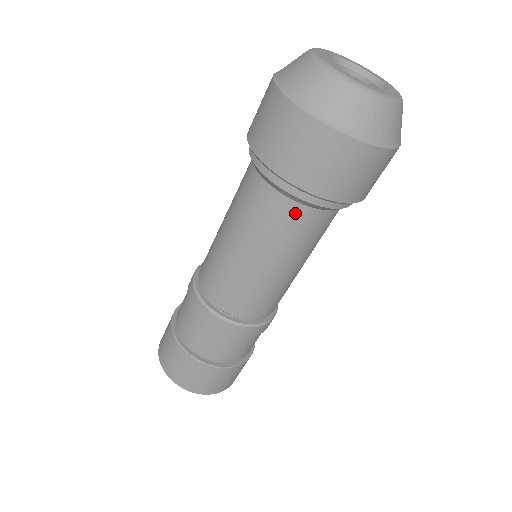
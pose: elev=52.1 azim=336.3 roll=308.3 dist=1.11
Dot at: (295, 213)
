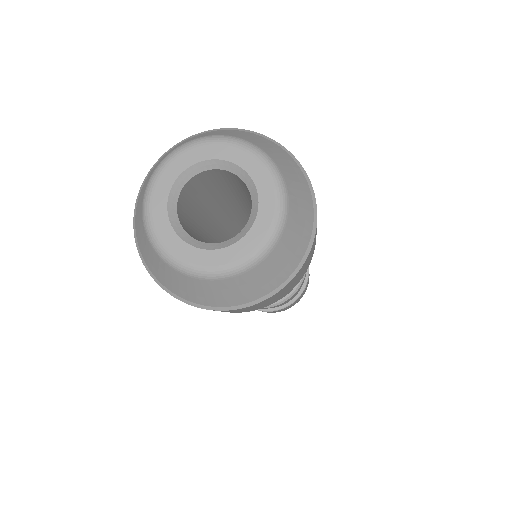
Dot at: occluded
